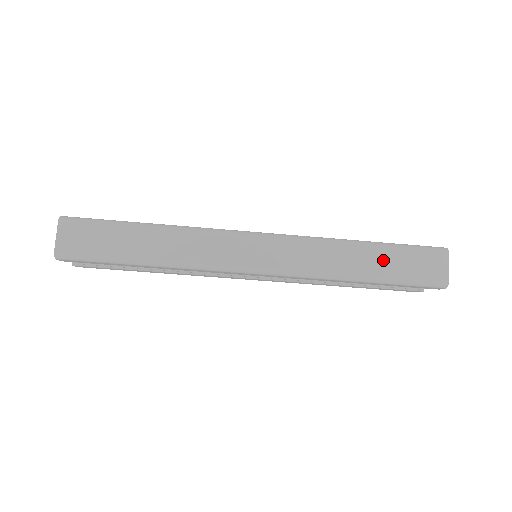
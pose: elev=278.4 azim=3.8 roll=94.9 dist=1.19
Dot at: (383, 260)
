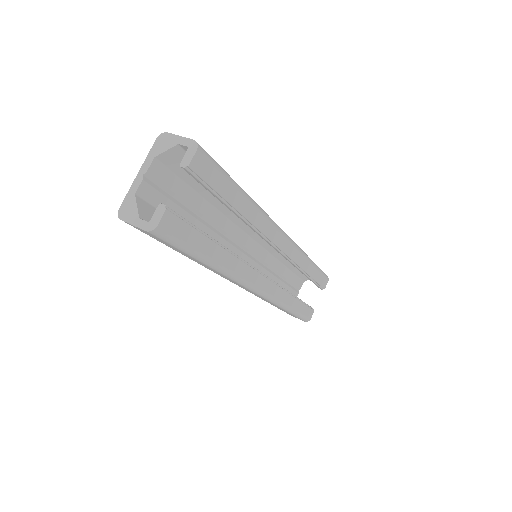
Dot at: occluded
